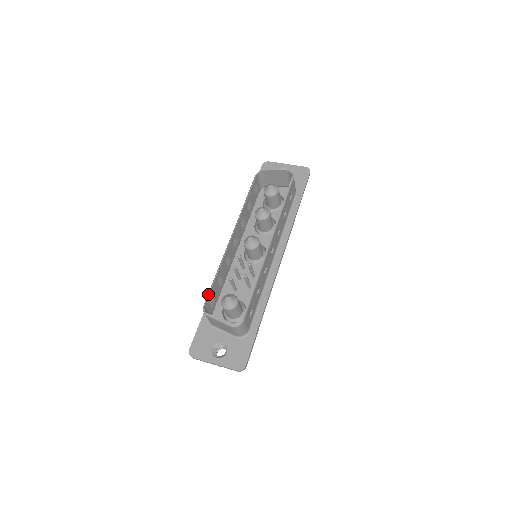
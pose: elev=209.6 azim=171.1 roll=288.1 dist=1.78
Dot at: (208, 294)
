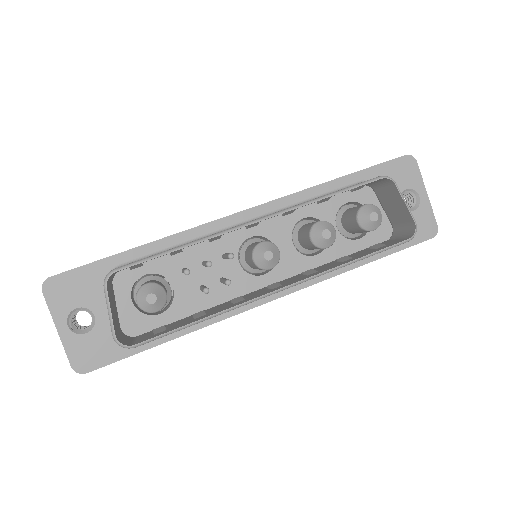
Dot at: (137, 262)
